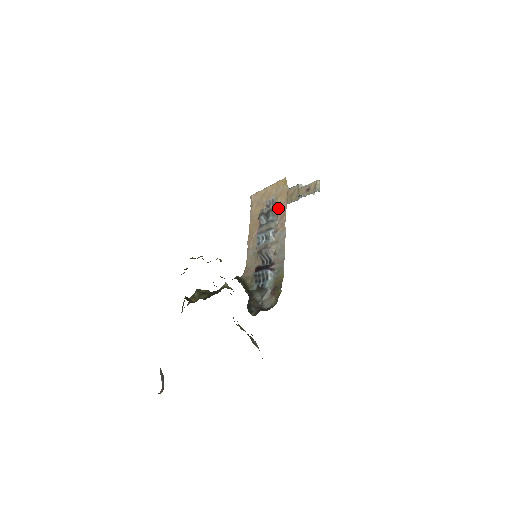
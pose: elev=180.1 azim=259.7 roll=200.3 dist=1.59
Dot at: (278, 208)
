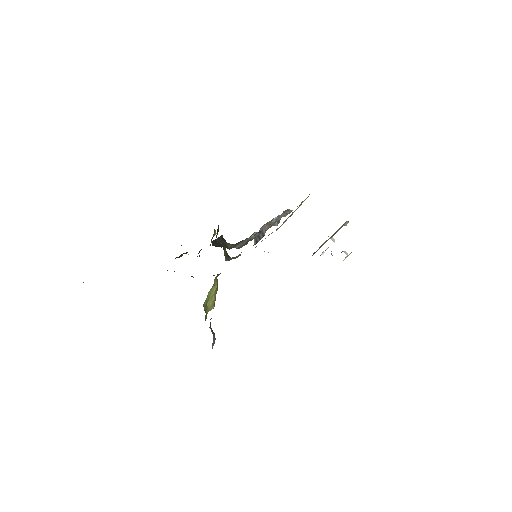
Dot at: (292, 210)
